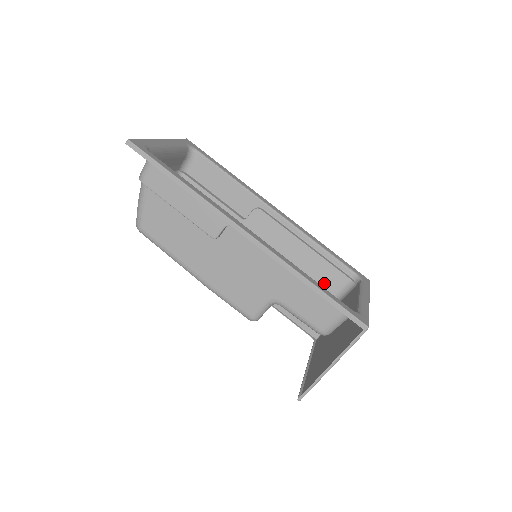
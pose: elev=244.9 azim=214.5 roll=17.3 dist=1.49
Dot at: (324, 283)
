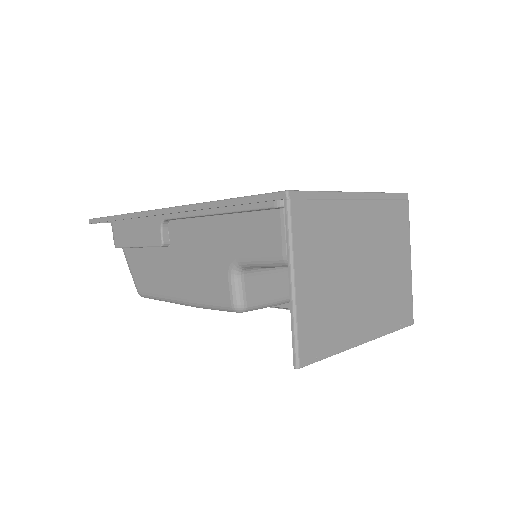
Dot at: occluded
